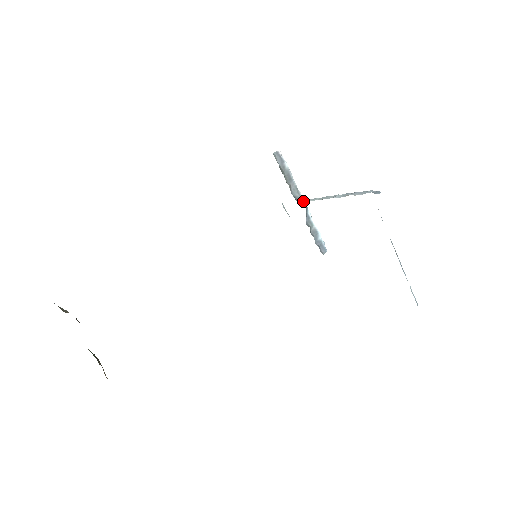
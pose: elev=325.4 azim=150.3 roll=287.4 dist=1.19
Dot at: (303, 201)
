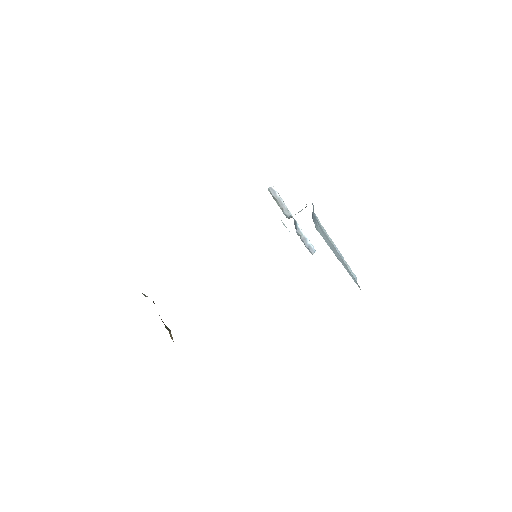
Dot at: occluded
